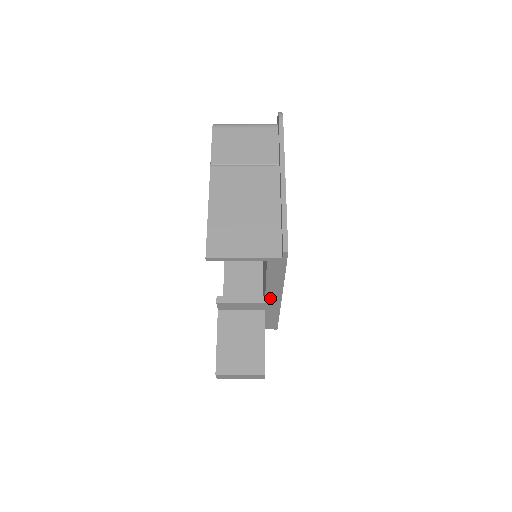
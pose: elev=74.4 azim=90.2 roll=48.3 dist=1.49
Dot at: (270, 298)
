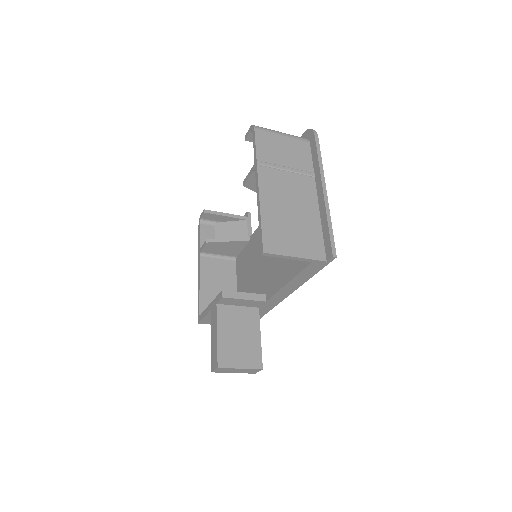
Dot at: (276, 297)
